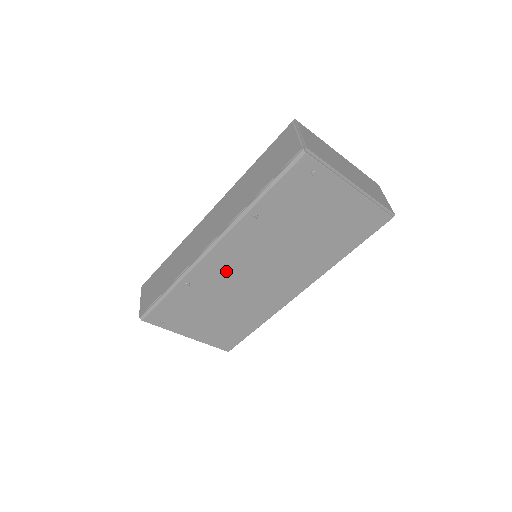
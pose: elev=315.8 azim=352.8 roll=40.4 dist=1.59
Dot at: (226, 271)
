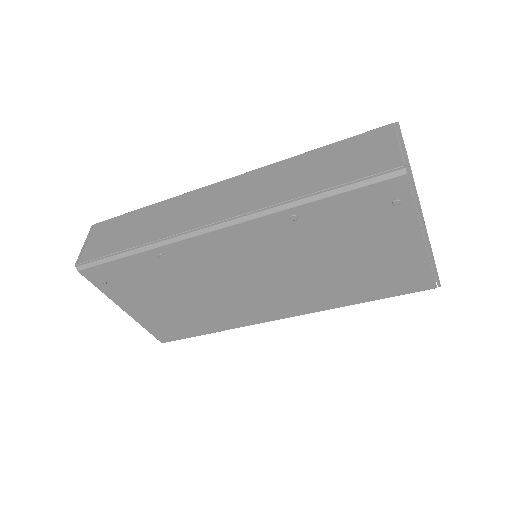
Dot at: (217, 261)
